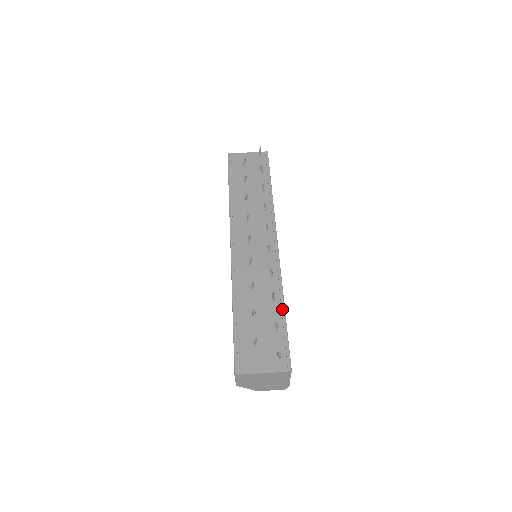
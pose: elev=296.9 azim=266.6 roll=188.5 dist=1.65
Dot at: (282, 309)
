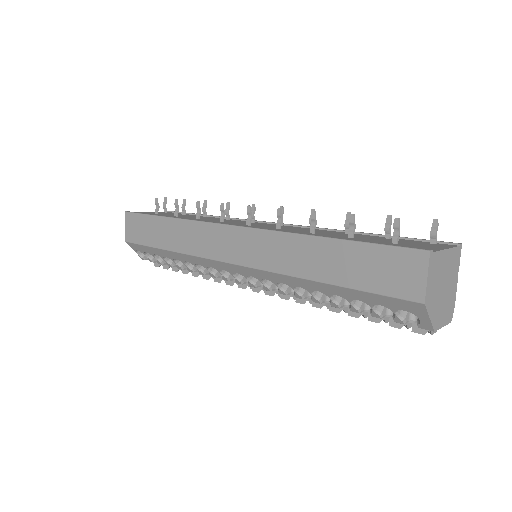
Dot at: (366, 233)
